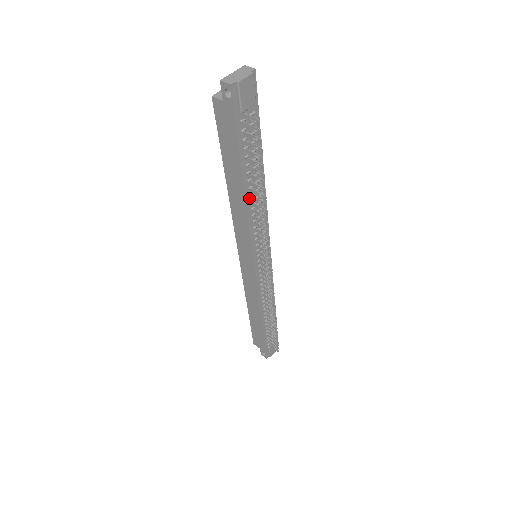
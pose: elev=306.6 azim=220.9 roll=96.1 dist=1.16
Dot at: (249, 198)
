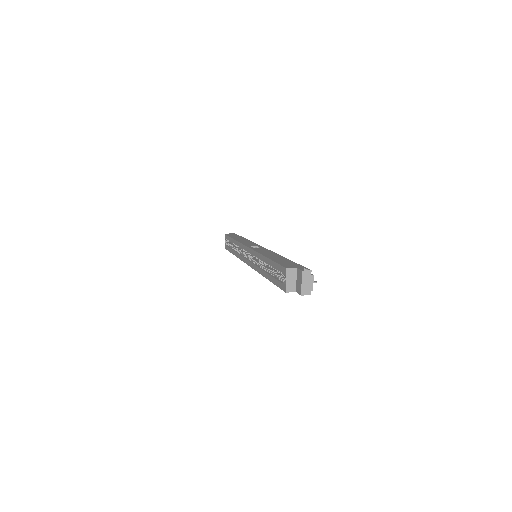
Dot at: occluded
